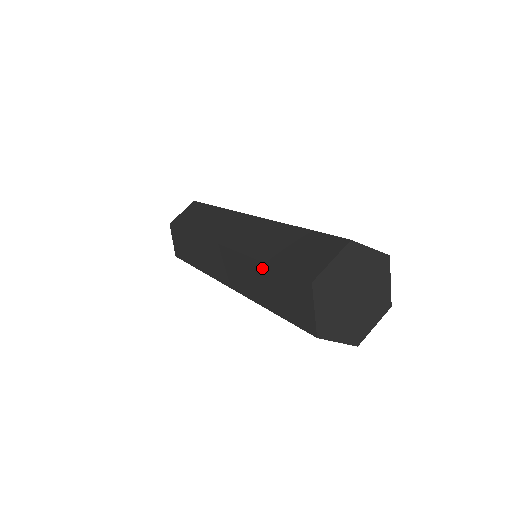
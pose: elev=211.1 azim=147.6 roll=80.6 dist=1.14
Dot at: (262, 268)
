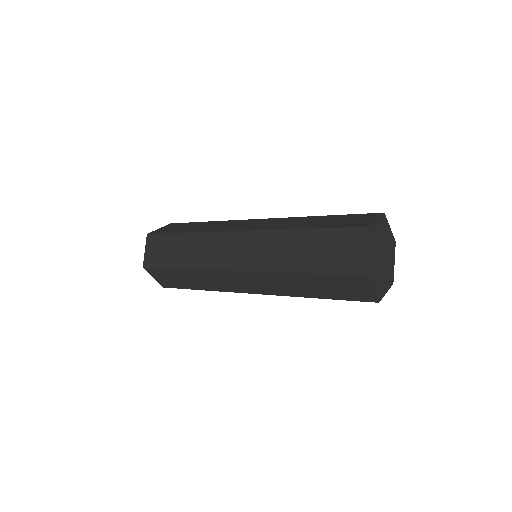
Dot at: (301, 234)
